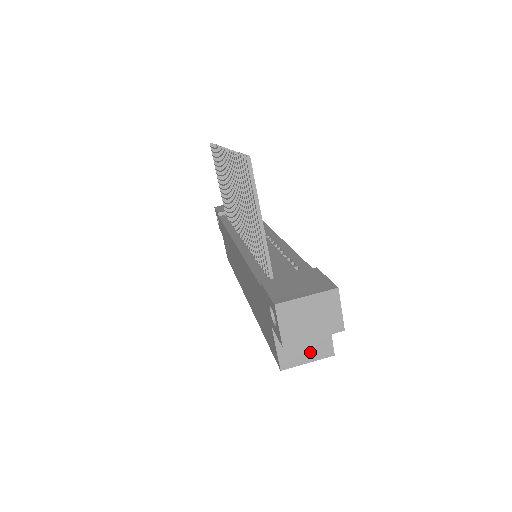
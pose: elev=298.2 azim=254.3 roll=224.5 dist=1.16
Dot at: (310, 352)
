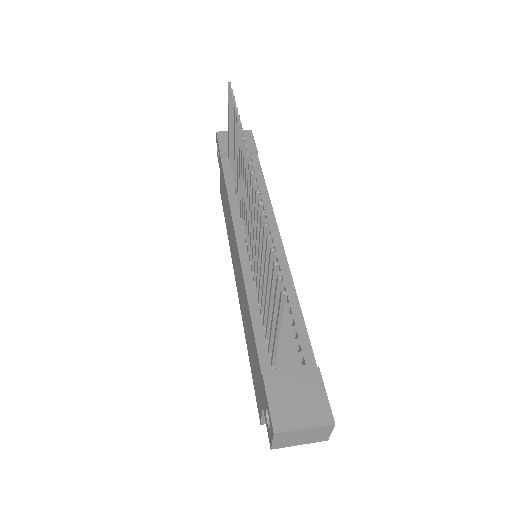
Dot at: occluded
